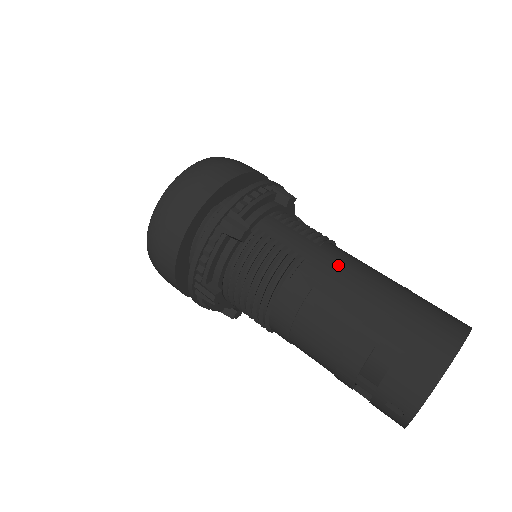
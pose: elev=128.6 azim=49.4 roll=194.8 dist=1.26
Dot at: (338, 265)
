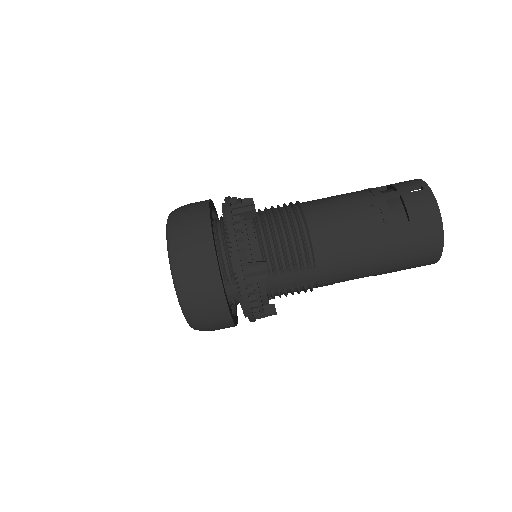
Dot at: (339, 270)
